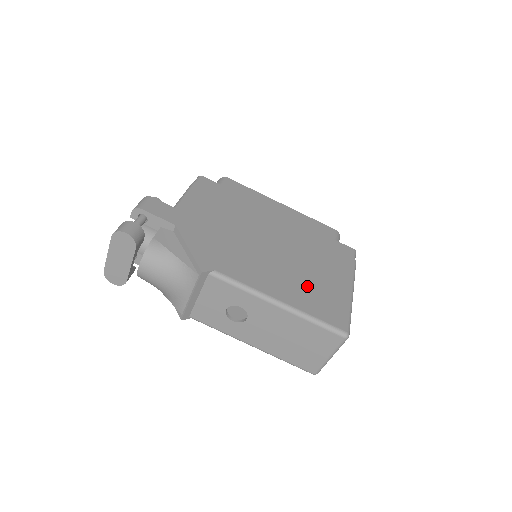
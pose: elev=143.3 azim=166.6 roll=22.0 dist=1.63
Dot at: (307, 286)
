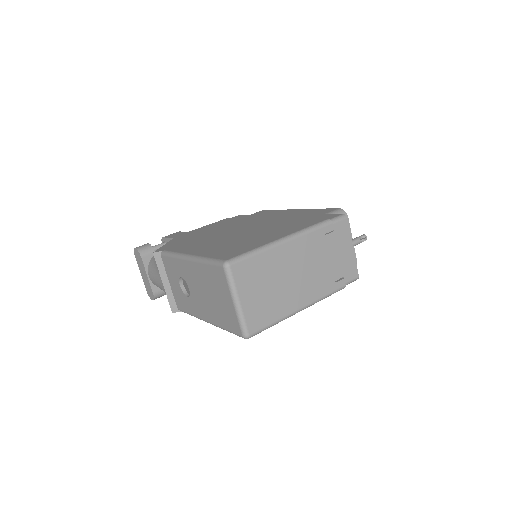
Dot at: (233, 243)
